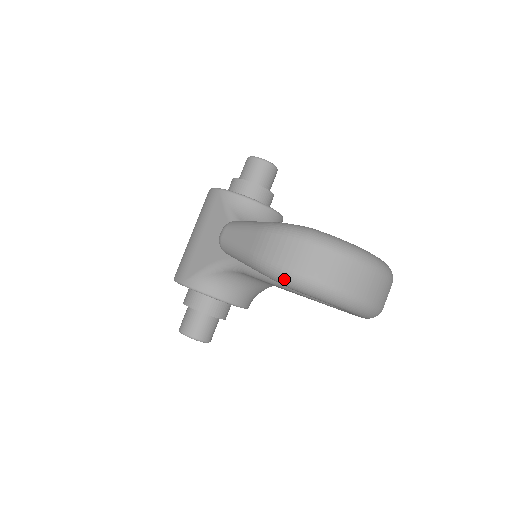
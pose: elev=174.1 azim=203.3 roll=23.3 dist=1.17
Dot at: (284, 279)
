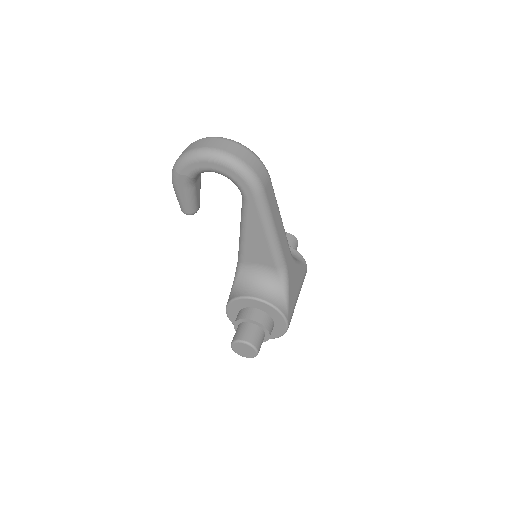
Dot at: (174, 170)
